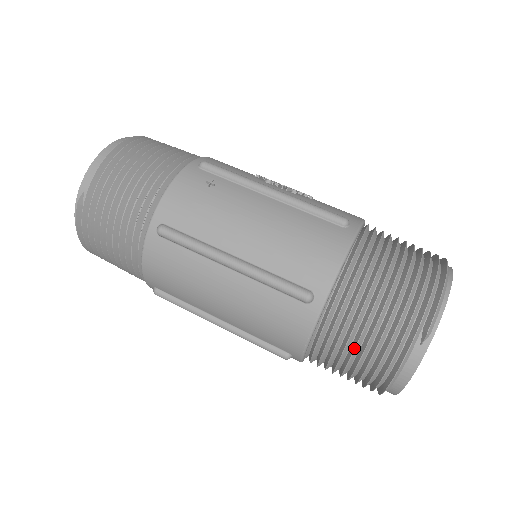
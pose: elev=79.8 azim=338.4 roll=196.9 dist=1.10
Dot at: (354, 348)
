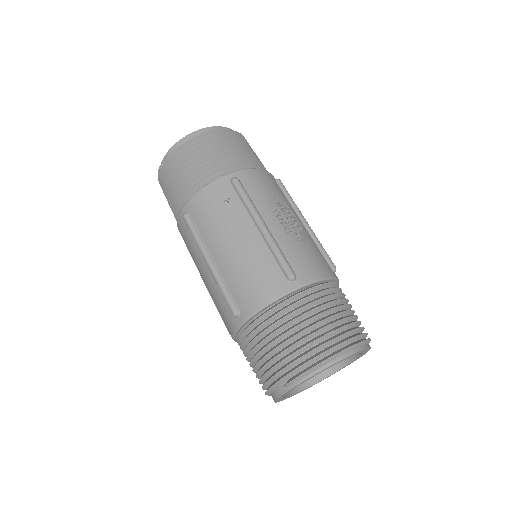
Dot at: (251, 360)
